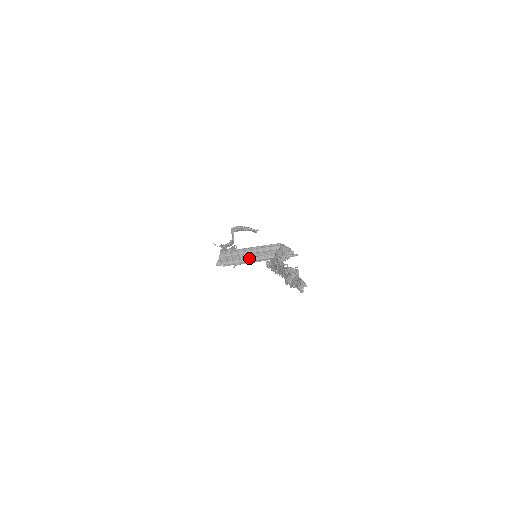
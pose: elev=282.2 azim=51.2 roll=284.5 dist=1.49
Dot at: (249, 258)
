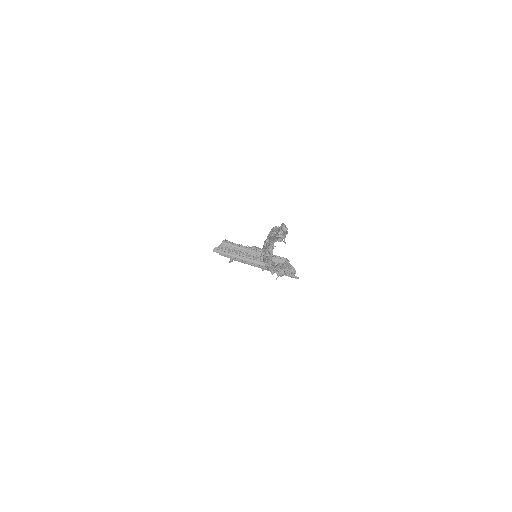
Dot at: (248, 258)
